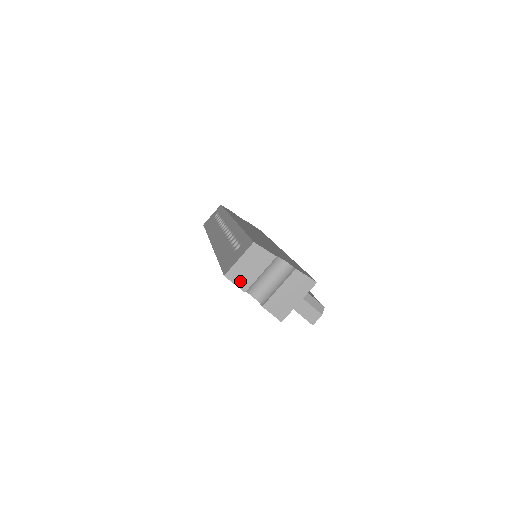
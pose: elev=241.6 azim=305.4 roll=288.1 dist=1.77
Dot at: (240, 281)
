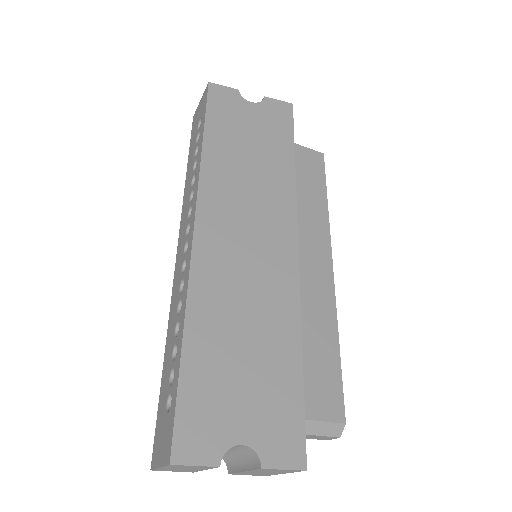
Dot at: (178, 471)
